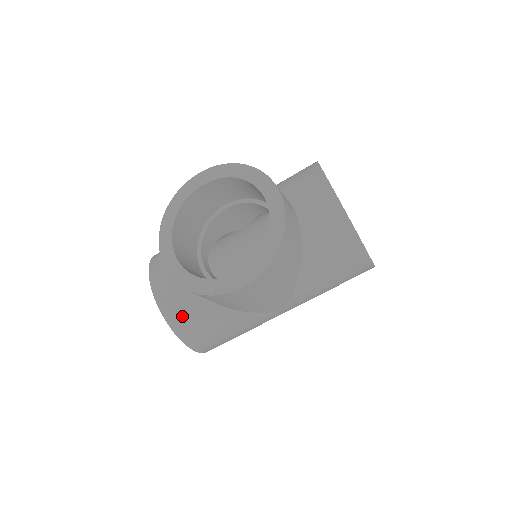
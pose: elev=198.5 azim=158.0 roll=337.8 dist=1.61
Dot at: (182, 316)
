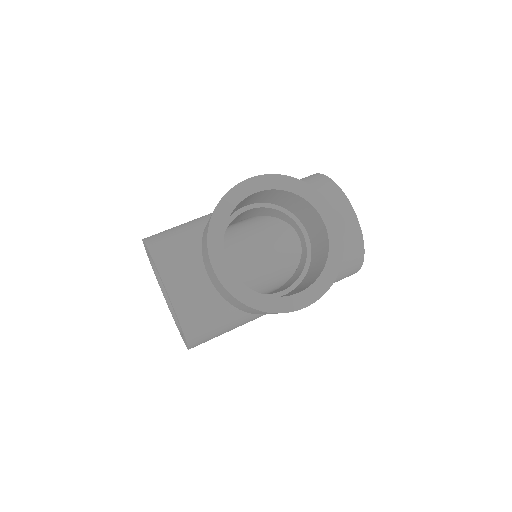
Dot at: (199, 320)
